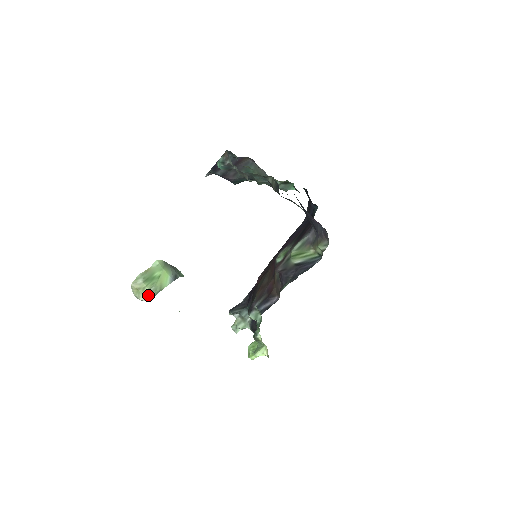
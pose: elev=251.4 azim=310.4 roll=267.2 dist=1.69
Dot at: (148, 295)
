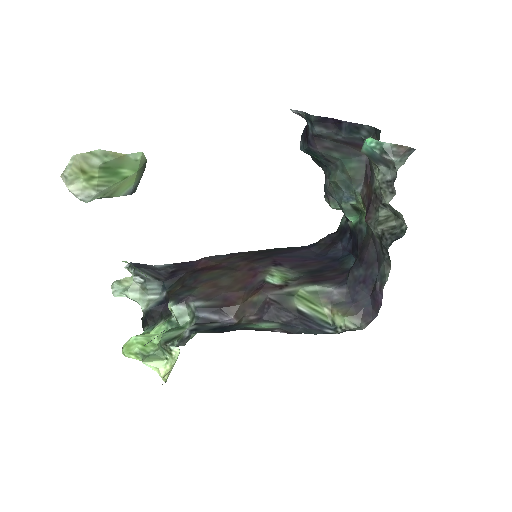
Dot at: (89, 192)
